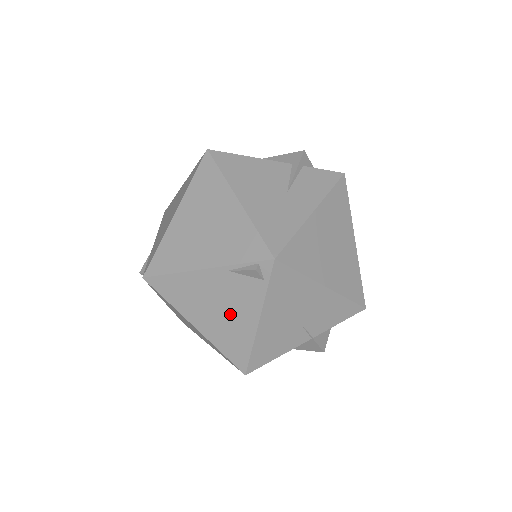
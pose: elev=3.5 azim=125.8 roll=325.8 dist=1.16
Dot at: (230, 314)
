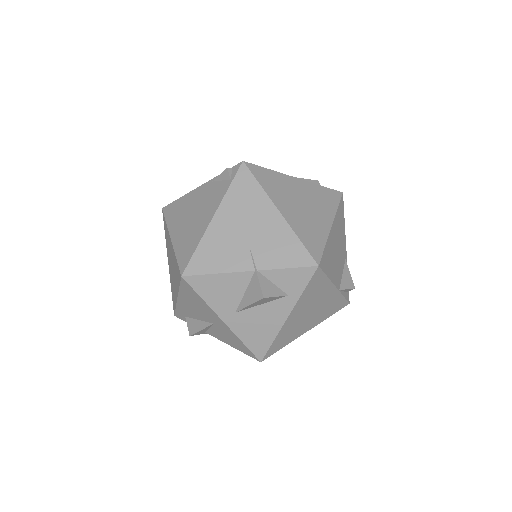
Dot at: (198, 217)
